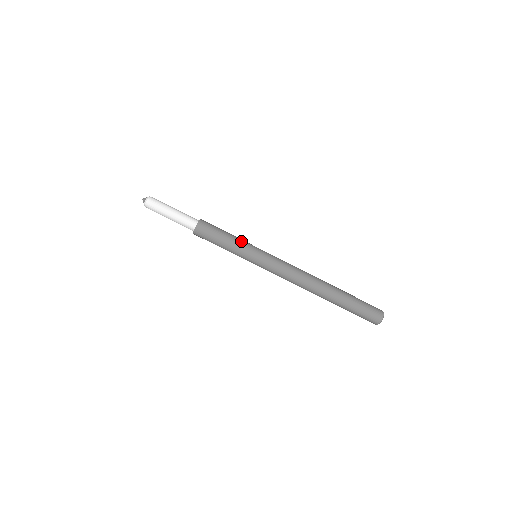
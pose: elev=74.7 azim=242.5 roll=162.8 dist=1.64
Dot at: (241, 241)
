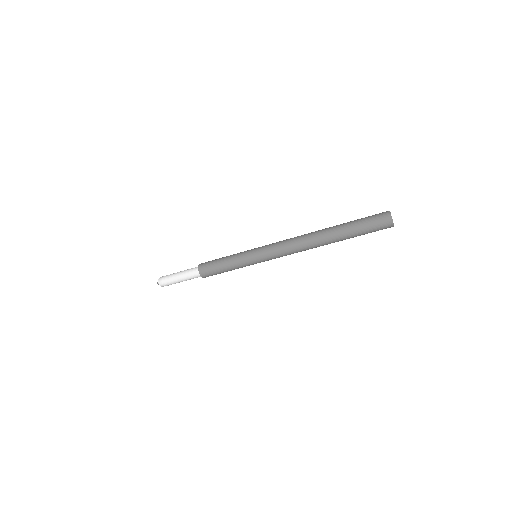
Dot at: (236, 259)
